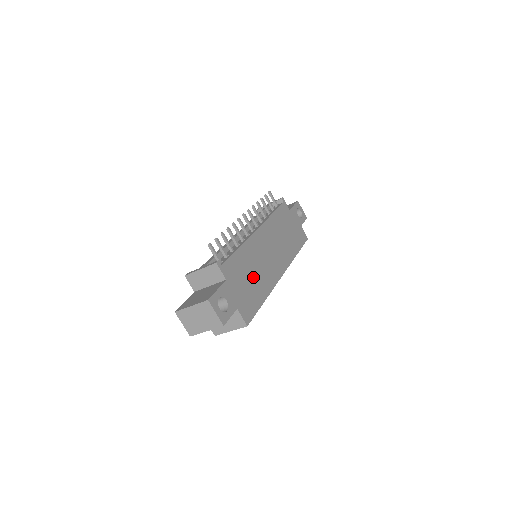
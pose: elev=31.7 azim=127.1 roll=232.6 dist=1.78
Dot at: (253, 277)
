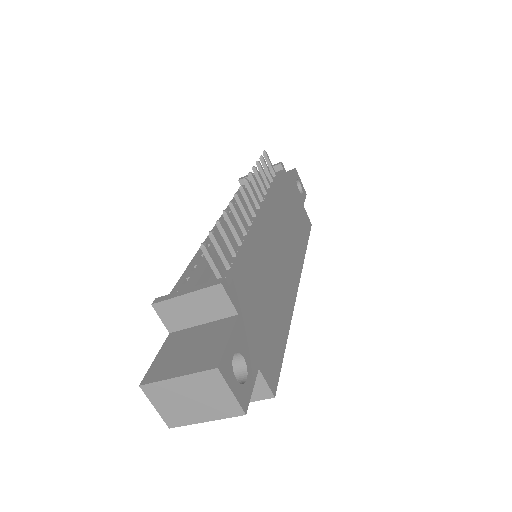
Dot at: (269, 299)
